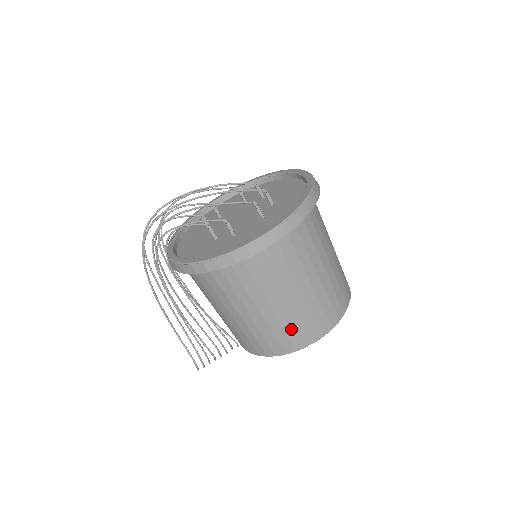
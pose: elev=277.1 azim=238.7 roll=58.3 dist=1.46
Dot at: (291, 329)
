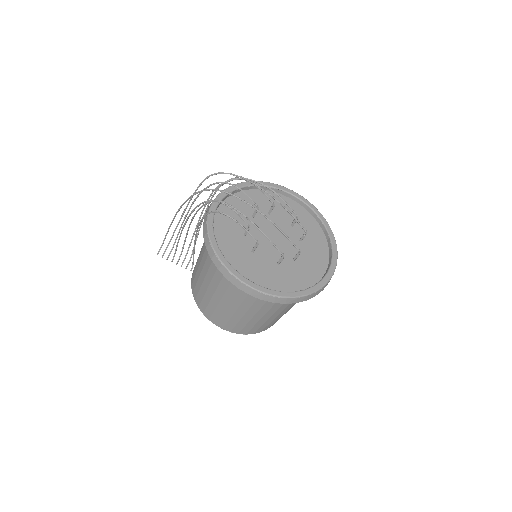
Dot at: (218, 314)
